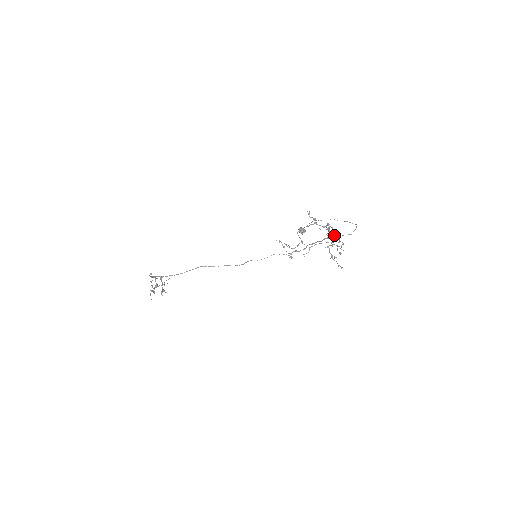
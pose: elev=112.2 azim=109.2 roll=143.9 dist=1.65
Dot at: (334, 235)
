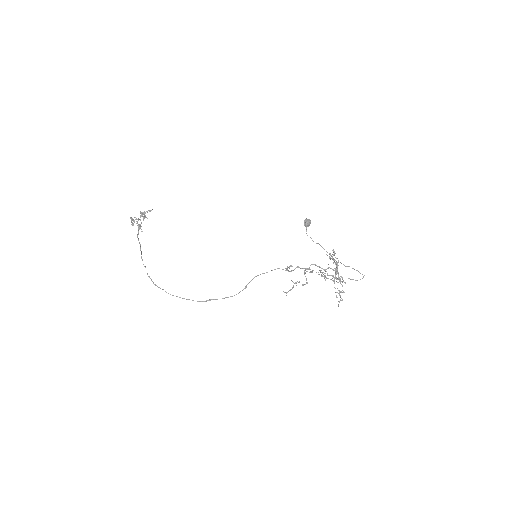
Dot at: (339, 291)
